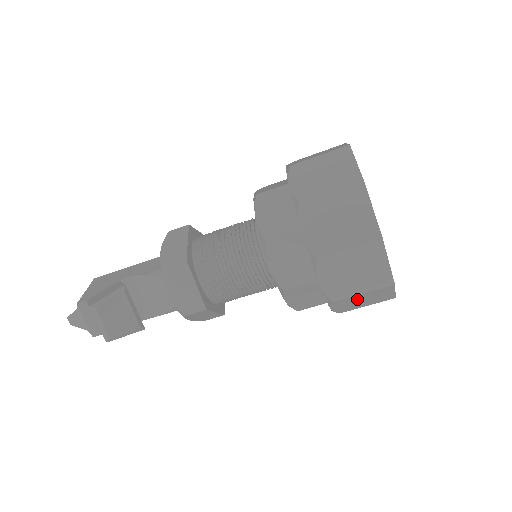
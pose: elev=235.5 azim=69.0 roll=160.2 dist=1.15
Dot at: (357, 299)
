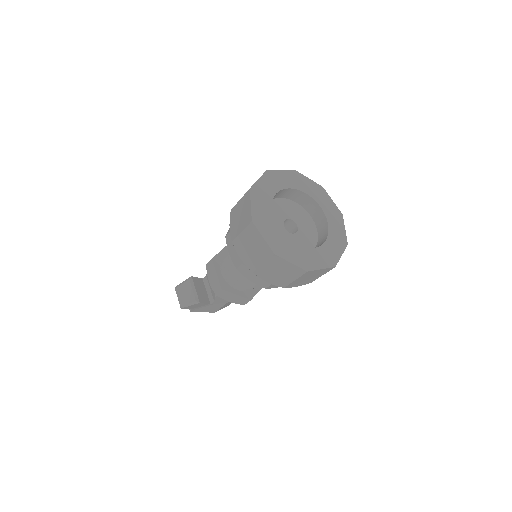
Dot at: (270, 270)
